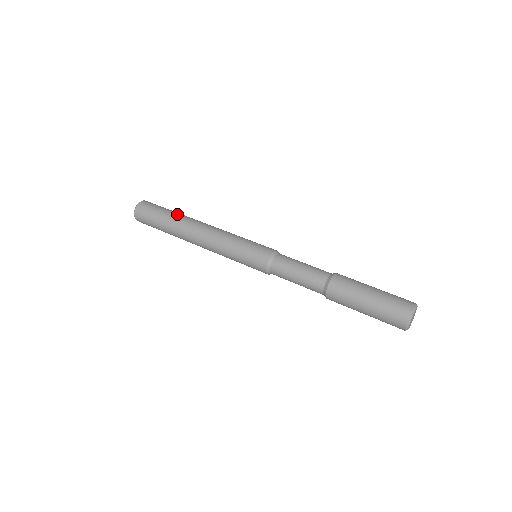
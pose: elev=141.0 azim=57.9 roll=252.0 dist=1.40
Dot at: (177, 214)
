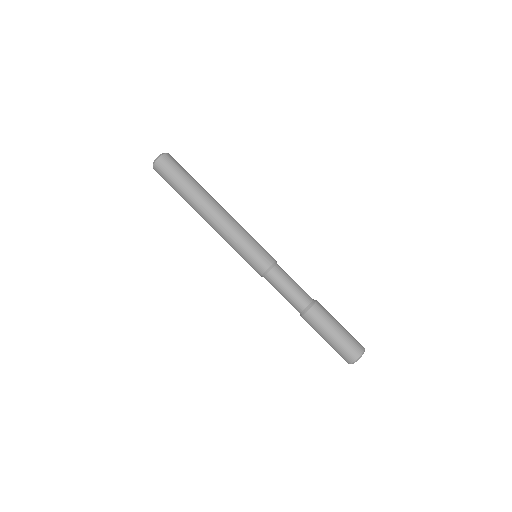
Dot at: (189, 192)
